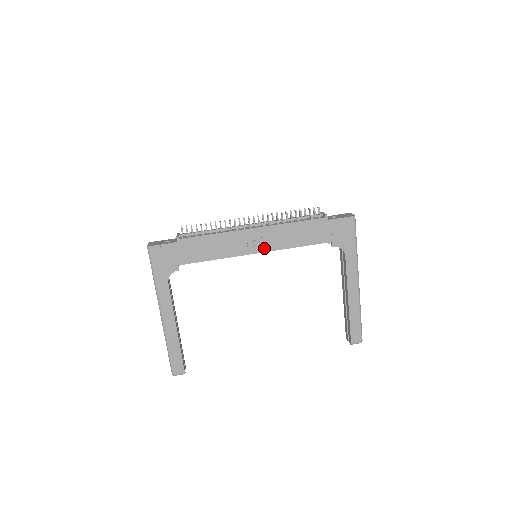
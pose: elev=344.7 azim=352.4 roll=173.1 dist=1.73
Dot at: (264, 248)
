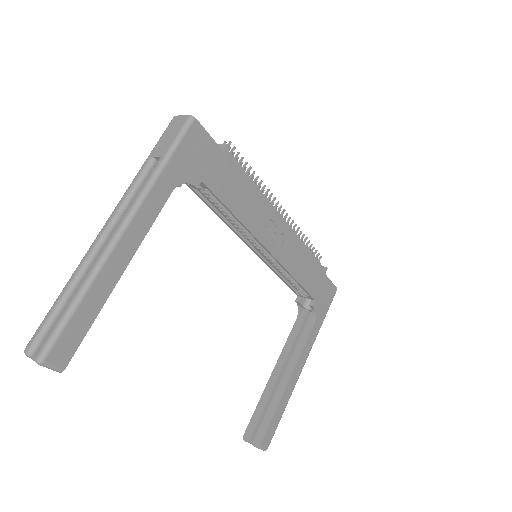
Dot at: (277, 252)
